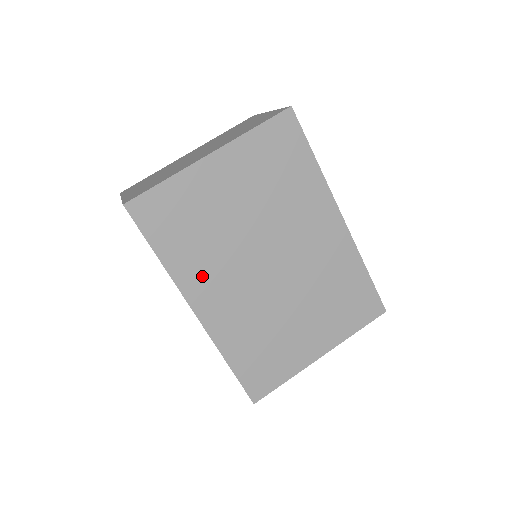
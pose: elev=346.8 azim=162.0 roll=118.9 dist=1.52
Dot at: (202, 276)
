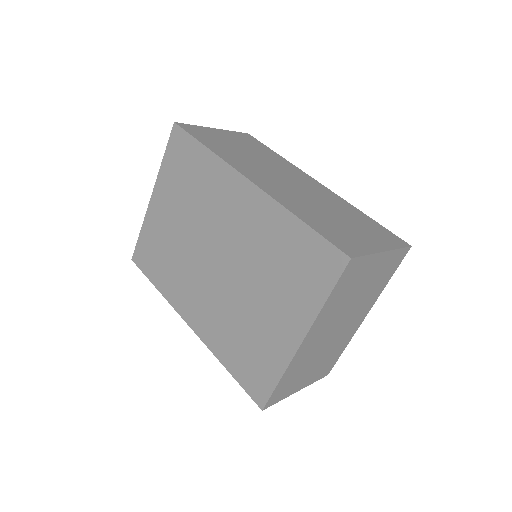
Dot at: (181, 291)
